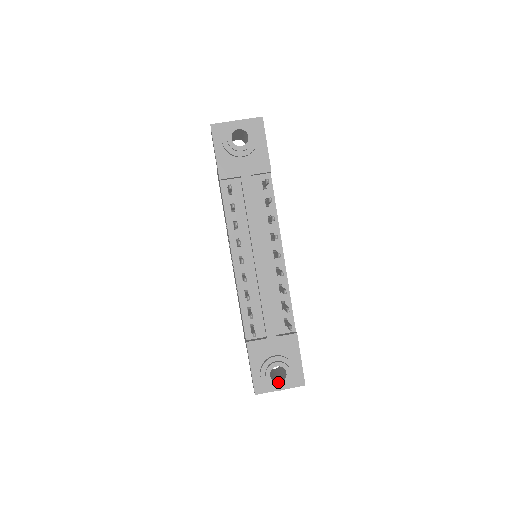
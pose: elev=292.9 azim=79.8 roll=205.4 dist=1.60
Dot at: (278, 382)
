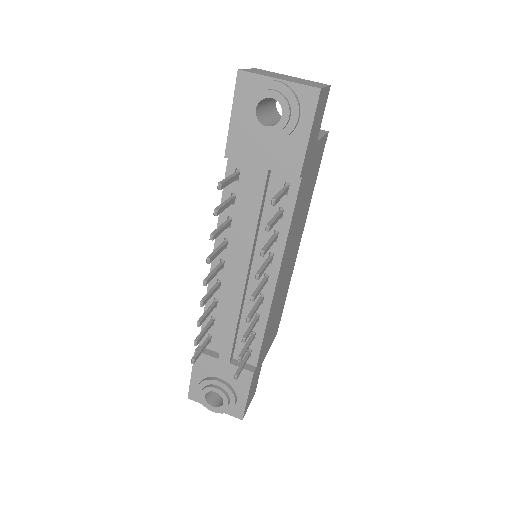
Dot at: (212, 405)
